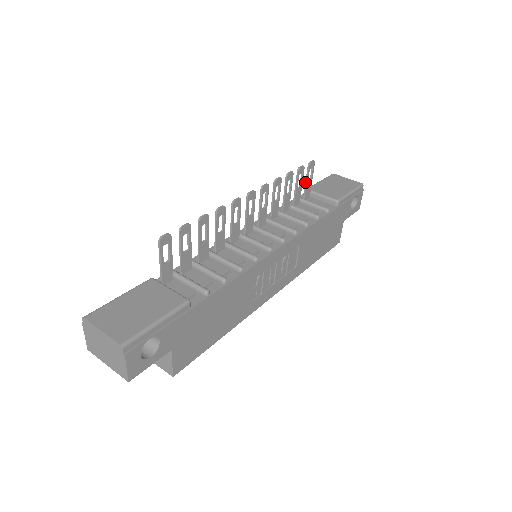
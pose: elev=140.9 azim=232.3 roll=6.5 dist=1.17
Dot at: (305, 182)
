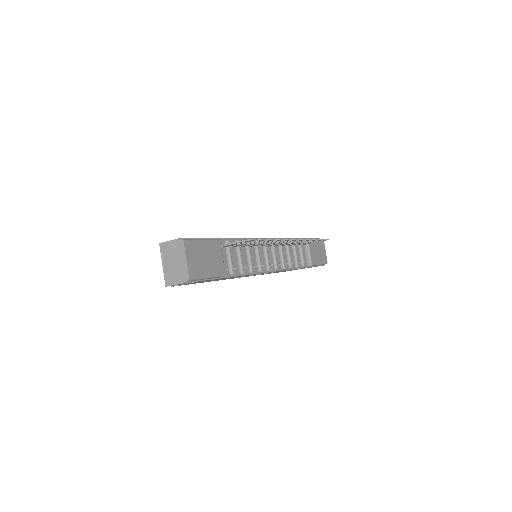
Dot at: occluded
